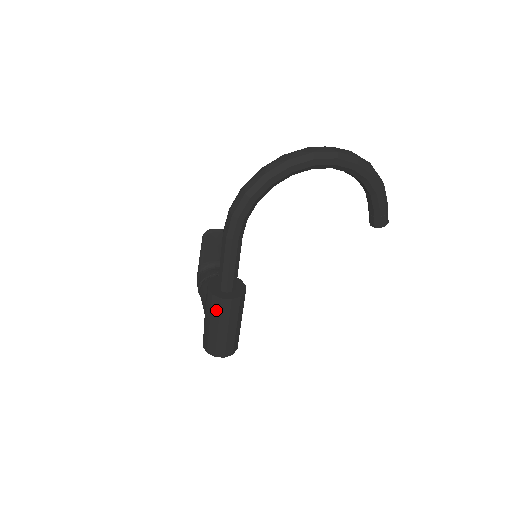
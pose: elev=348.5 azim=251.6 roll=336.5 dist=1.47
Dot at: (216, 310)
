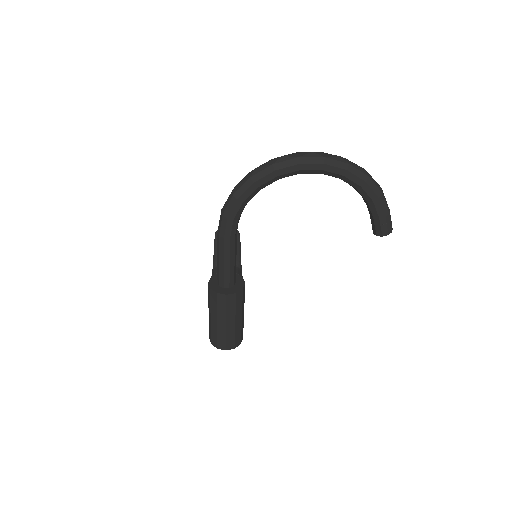
Dot at: (214, 304)
